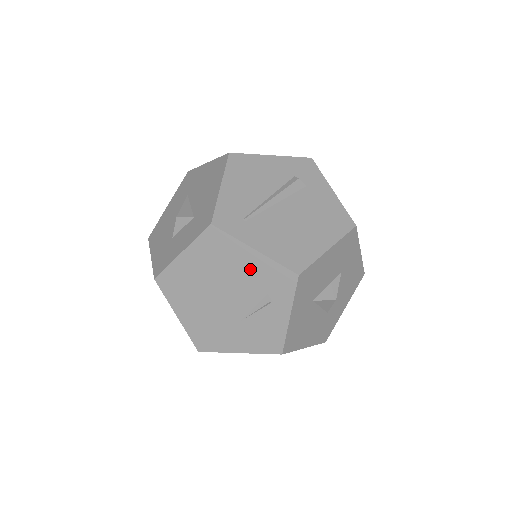
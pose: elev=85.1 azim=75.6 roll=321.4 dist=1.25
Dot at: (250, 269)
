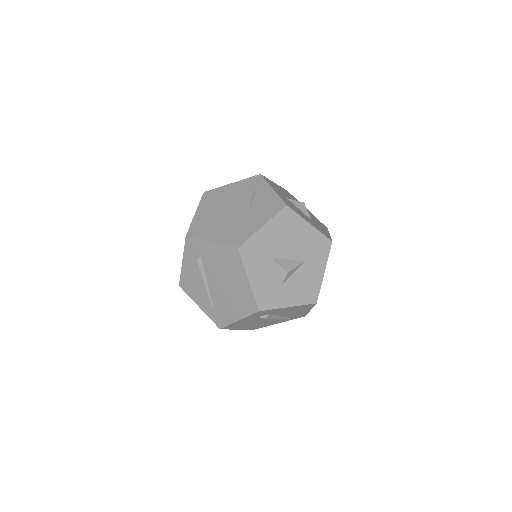
Dot at: (236, 190)
